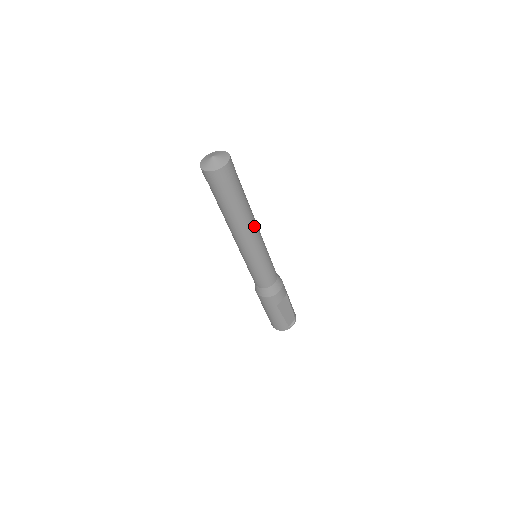
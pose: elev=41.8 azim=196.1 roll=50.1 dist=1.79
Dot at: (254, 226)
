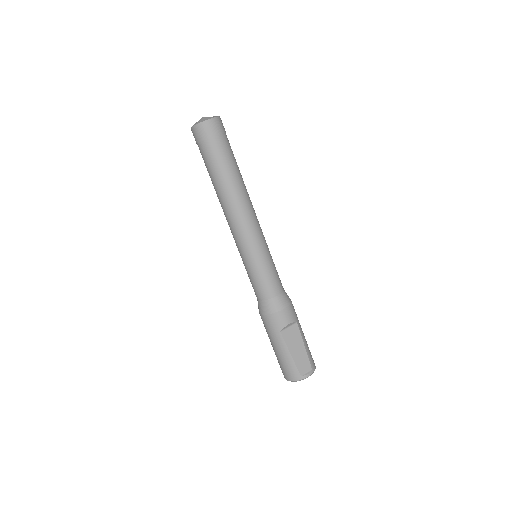
Dot at: (246, 205)
